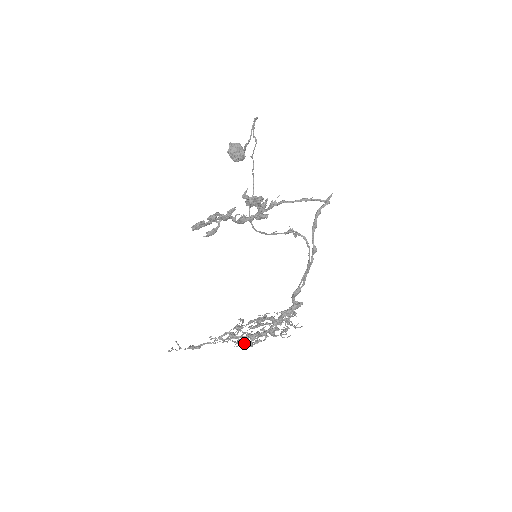
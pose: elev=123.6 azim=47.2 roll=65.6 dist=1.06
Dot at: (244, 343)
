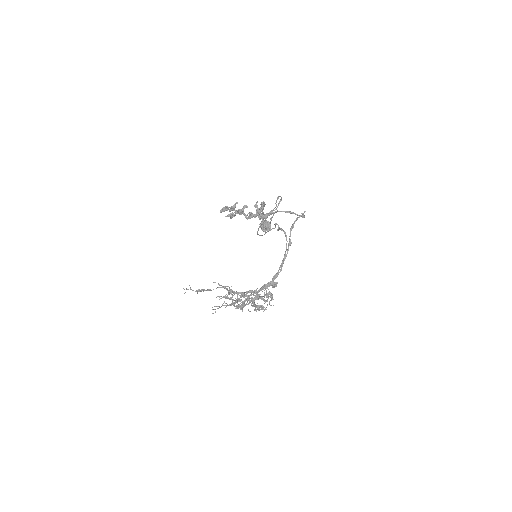
Dot at: occluded
